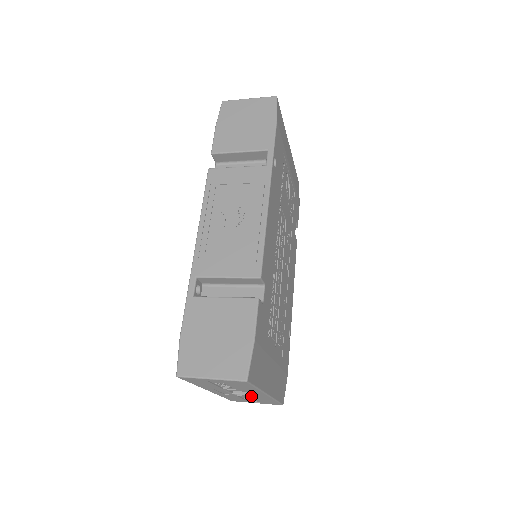
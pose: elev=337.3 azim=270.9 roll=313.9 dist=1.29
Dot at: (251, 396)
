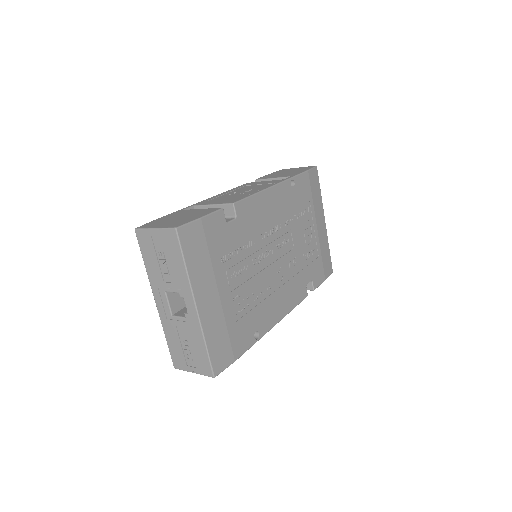
Dot at: (185, 321)
